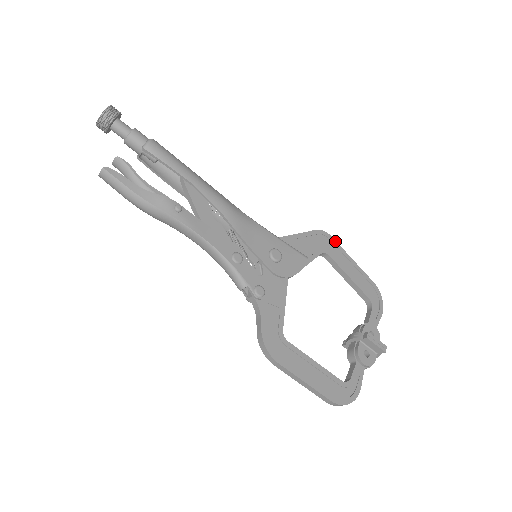
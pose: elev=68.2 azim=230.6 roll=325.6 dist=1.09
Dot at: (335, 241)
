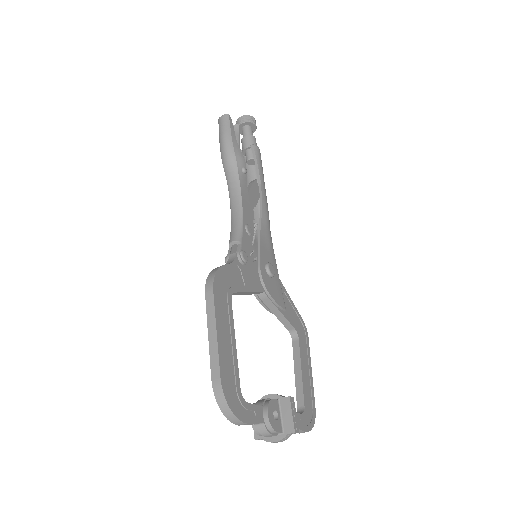
Dot at: occluded
